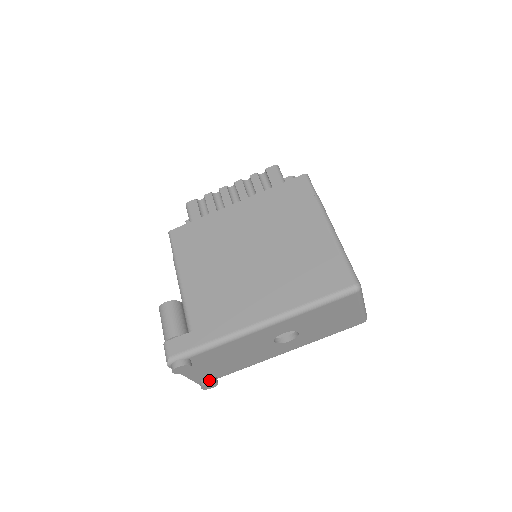
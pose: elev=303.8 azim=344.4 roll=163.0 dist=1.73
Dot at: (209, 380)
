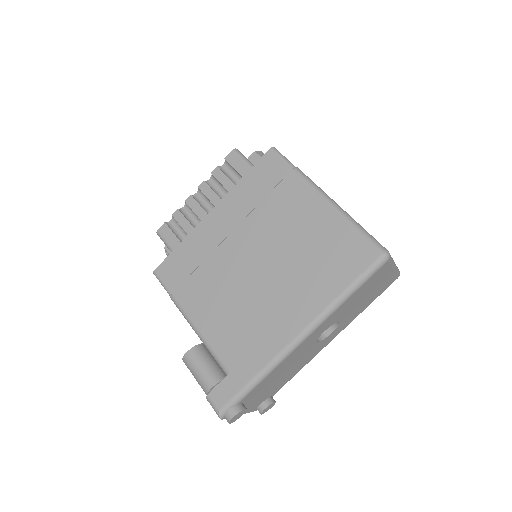
Dot at: (266, 404)
